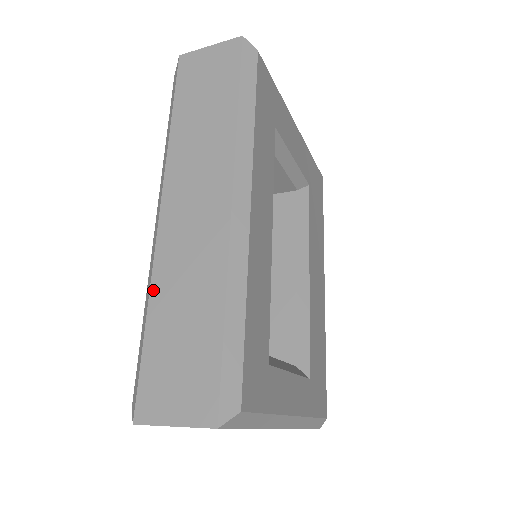
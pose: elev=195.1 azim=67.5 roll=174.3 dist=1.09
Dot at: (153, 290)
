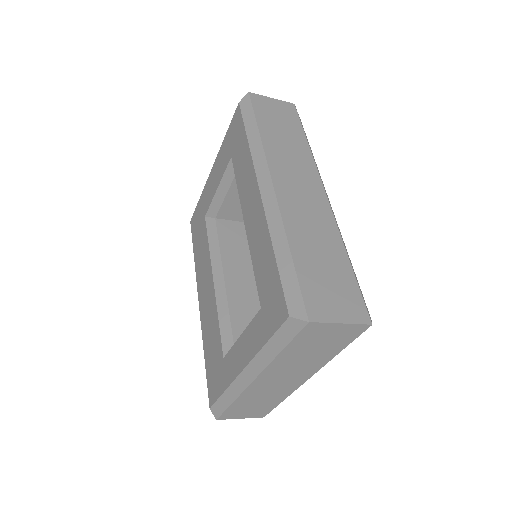
Dot at: (289, 234)
